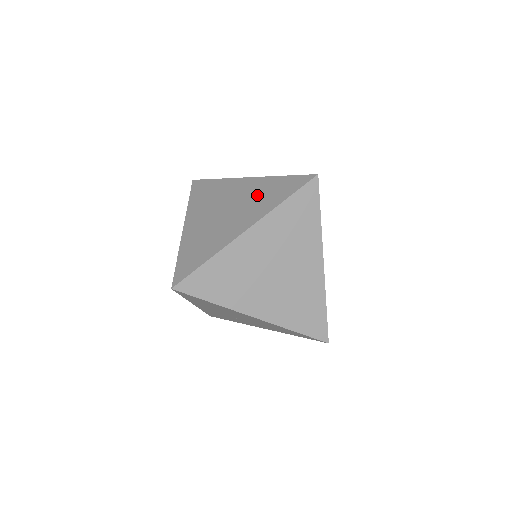
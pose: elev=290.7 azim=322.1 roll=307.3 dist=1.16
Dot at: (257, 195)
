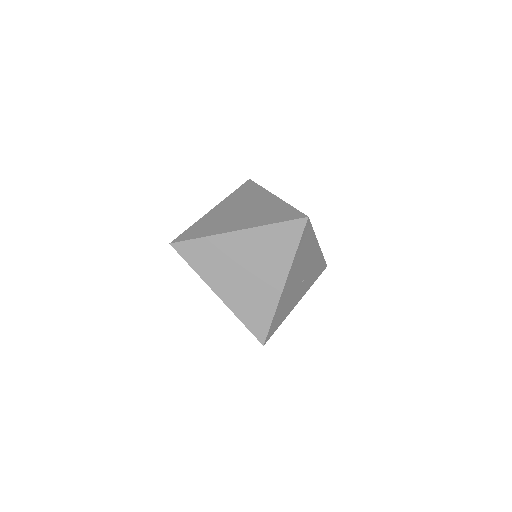
Dot at: (266, 211)
